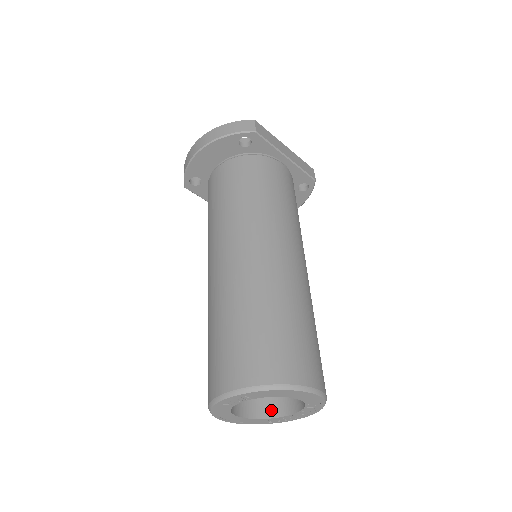
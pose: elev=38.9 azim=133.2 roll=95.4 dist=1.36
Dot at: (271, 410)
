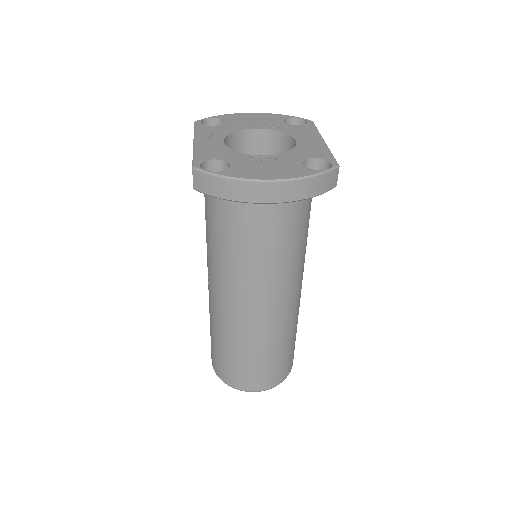
Dot at: occluded
